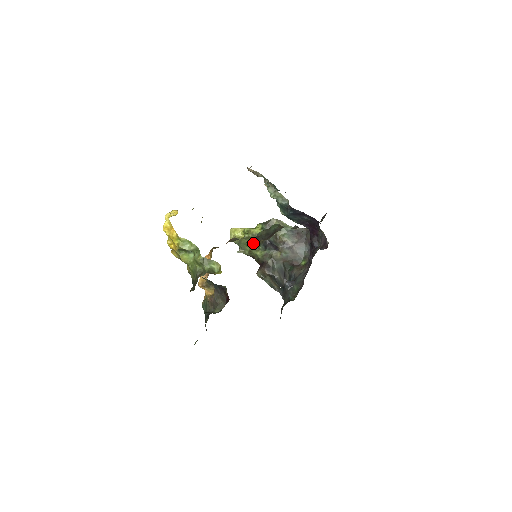
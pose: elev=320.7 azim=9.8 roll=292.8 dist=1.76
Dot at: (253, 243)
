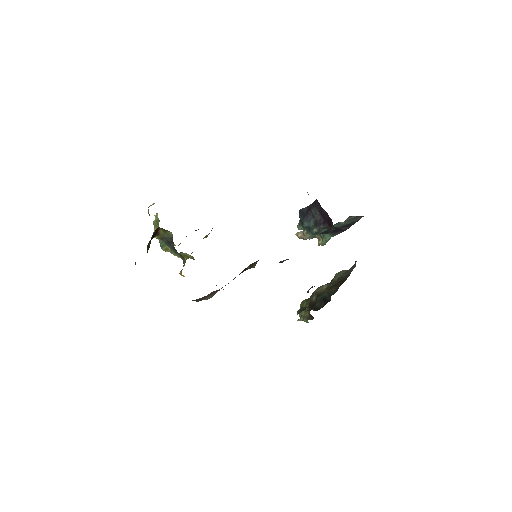
Dot at: (308, 299)
